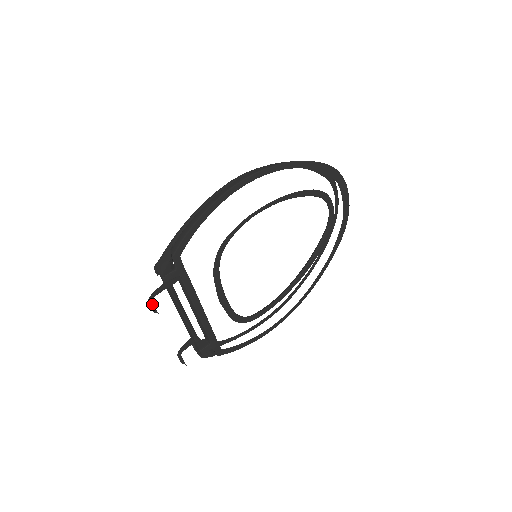
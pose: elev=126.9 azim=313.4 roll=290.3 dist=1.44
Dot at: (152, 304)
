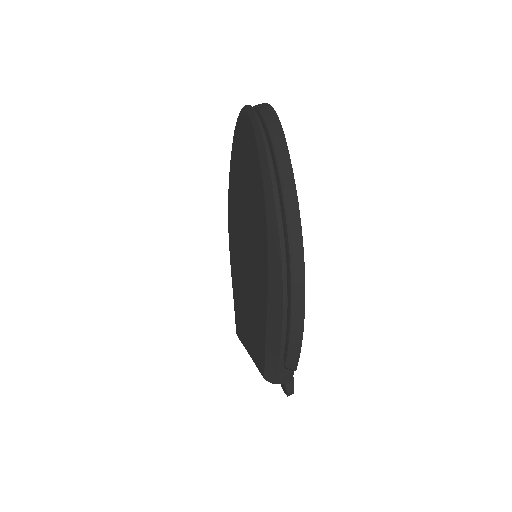
Dot at: occluded
